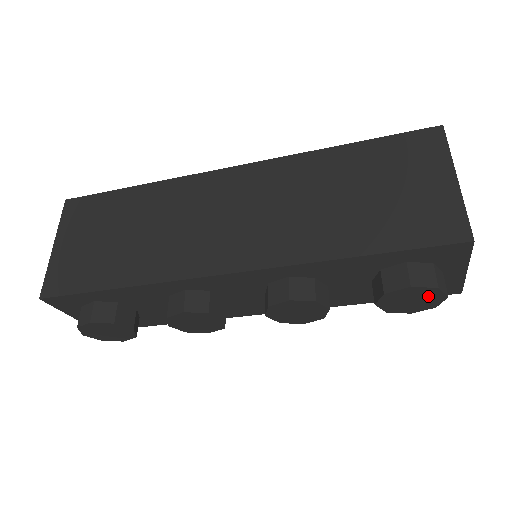
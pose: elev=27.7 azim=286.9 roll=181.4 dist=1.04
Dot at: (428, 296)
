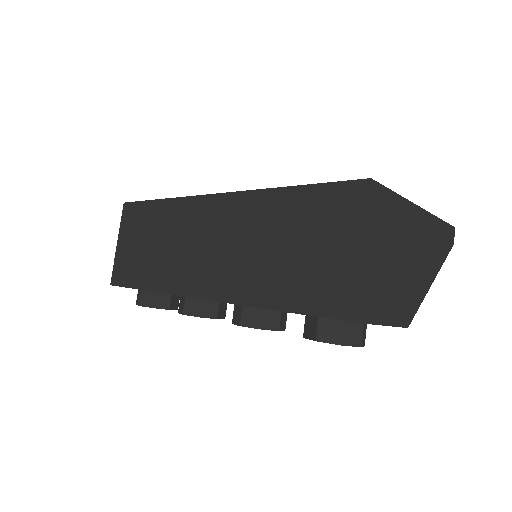
Dot at: occluded
